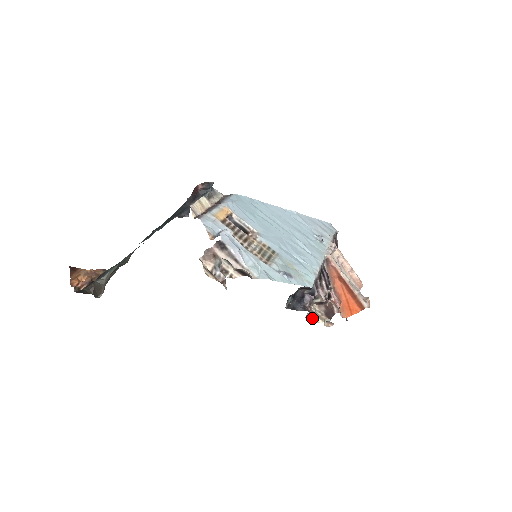
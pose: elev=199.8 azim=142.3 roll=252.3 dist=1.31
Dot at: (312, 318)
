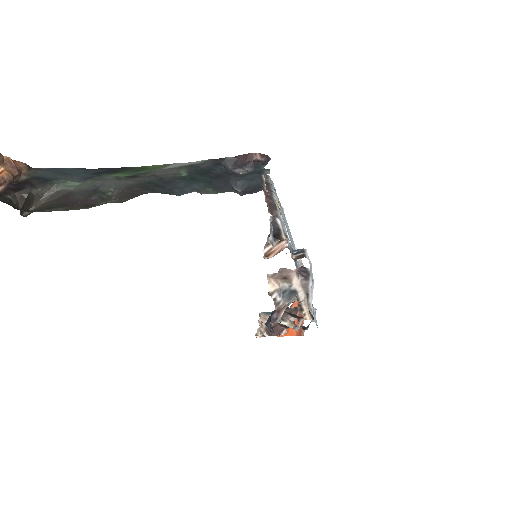
Dot at: occluded
